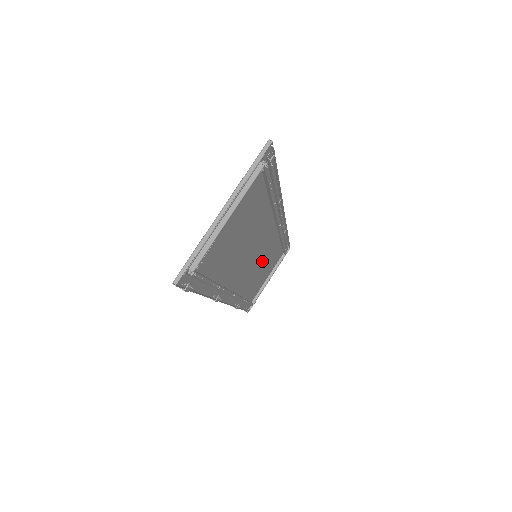
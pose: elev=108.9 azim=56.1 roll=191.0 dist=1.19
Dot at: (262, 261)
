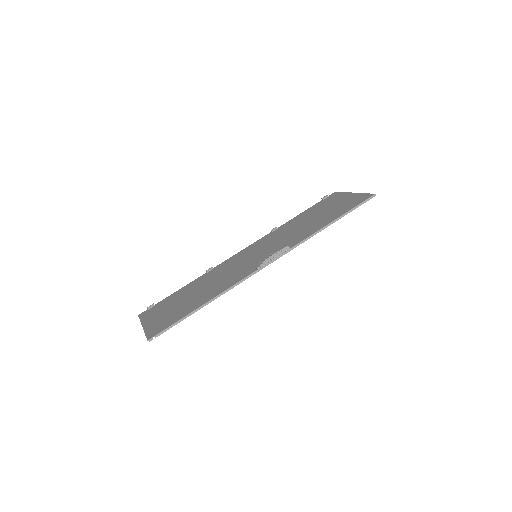
Dot at: (288, 236)
